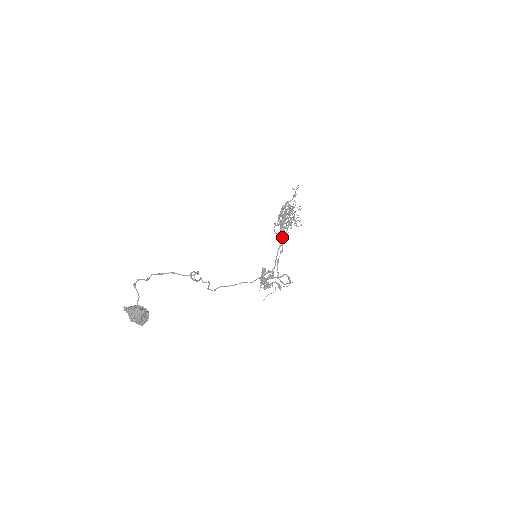
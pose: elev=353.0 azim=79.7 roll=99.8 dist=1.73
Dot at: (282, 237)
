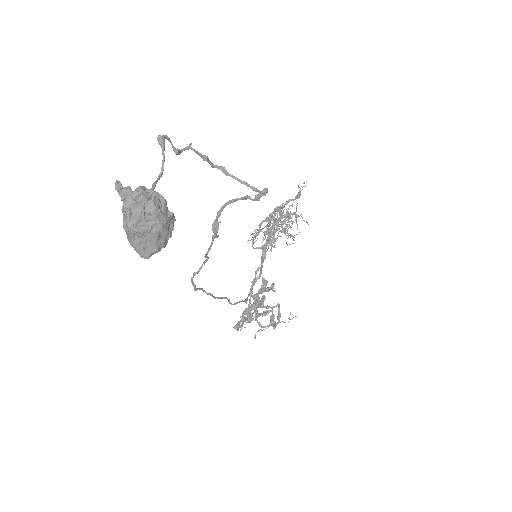
Dot at: (265, 254)
